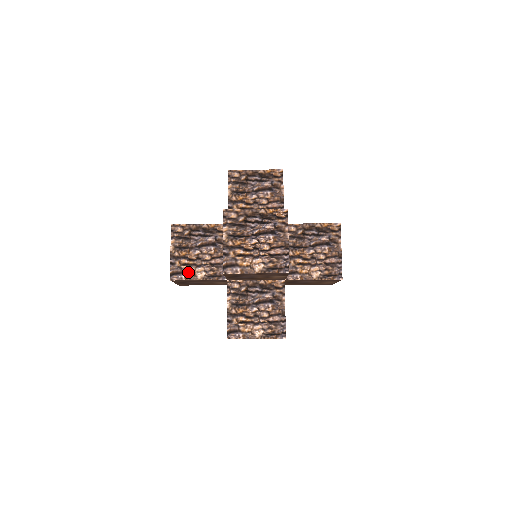
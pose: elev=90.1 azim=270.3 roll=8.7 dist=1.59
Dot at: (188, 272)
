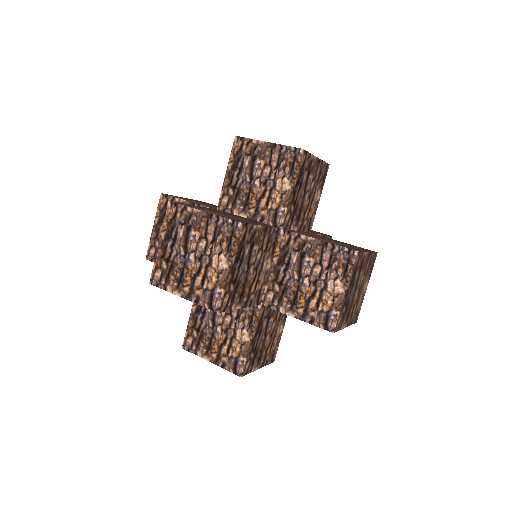
Dot at: (184, 199)
